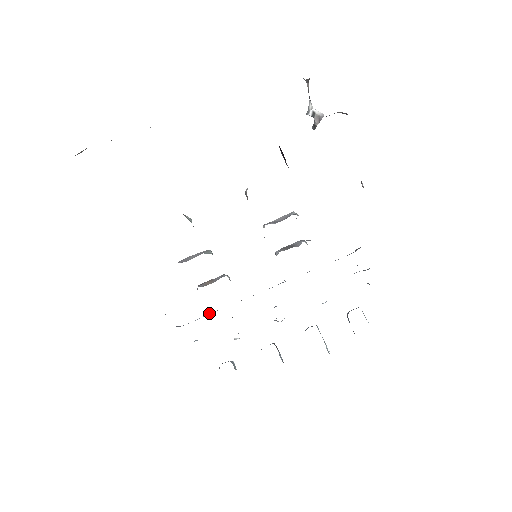
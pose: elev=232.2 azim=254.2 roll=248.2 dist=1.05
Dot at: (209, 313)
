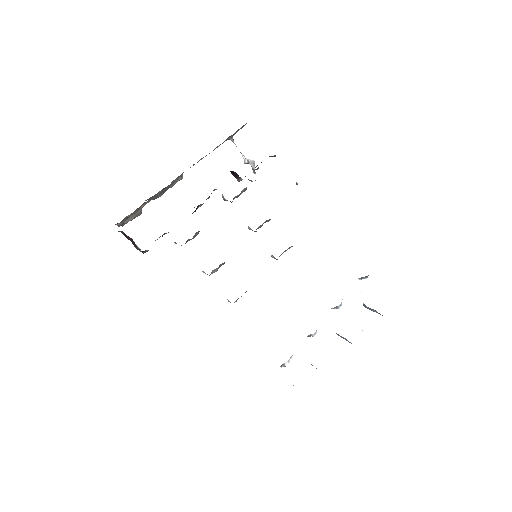
Dot at: occluded
